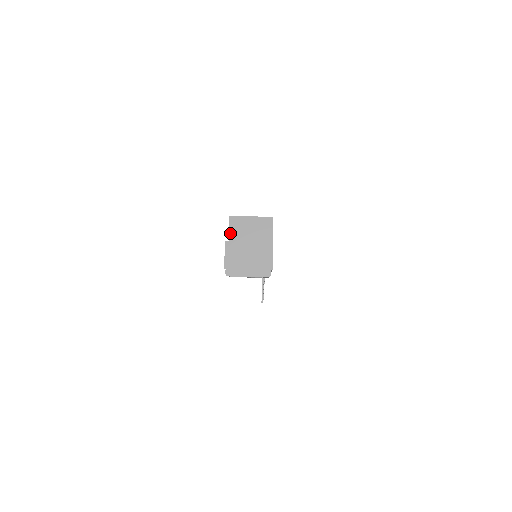
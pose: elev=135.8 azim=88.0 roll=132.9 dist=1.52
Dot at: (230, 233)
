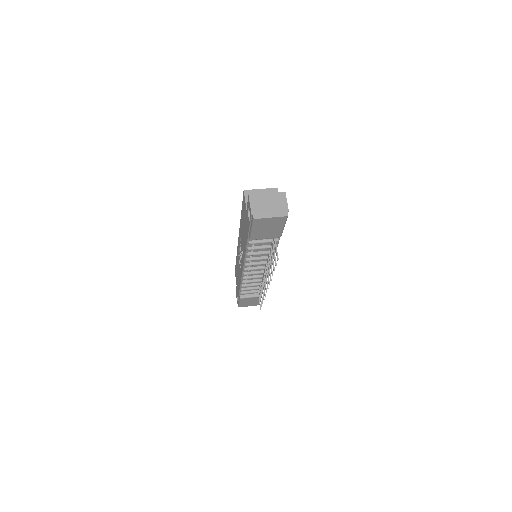
Dot at: (246, 202)
